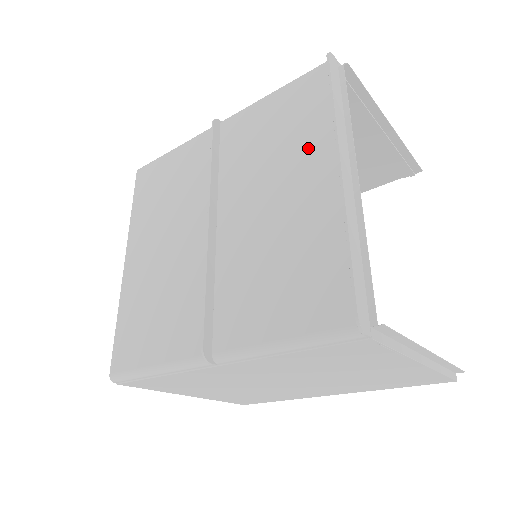
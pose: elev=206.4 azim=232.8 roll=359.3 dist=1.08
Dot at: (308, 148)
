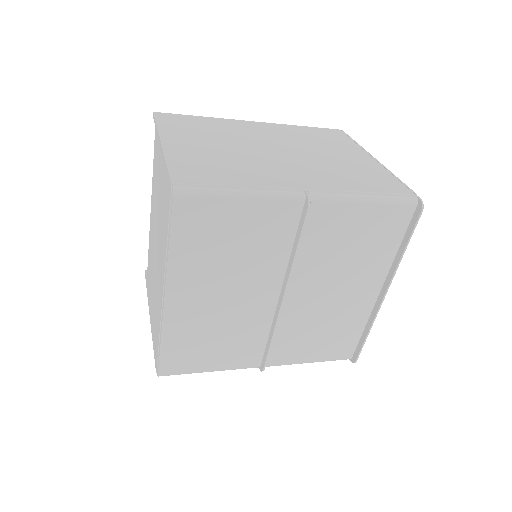
Dot at: (370, 267)
